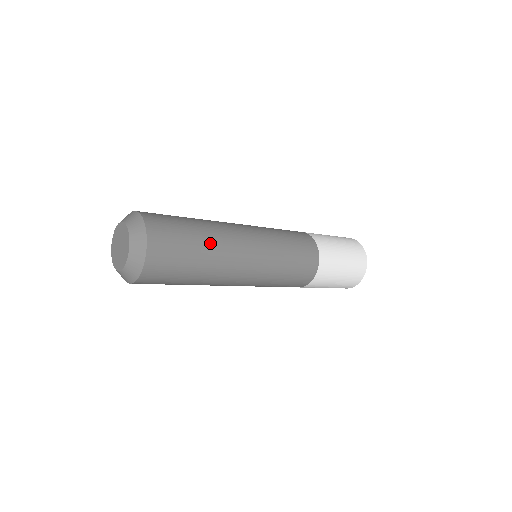
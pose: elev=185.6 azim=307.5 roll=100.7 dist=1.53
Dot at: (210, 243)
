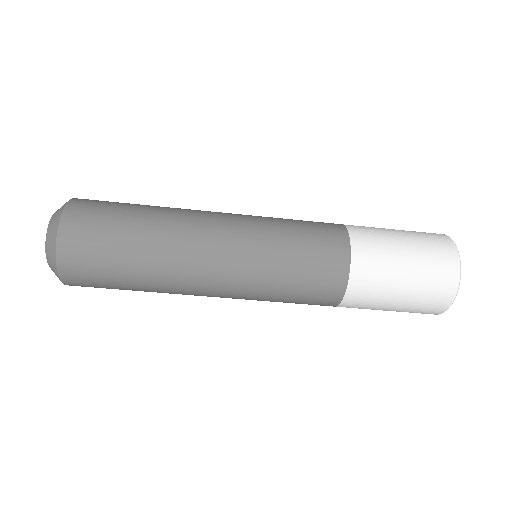
Dot at: occluded
